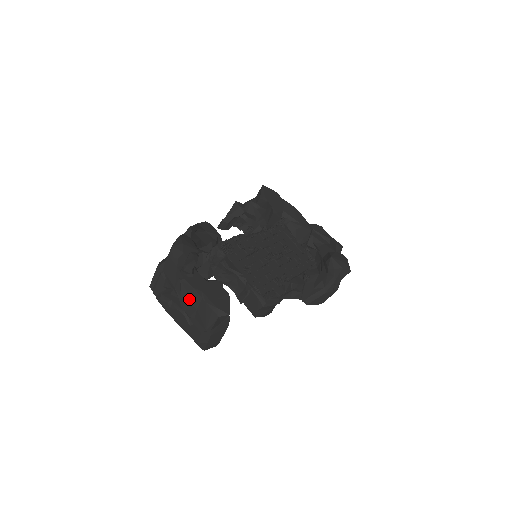
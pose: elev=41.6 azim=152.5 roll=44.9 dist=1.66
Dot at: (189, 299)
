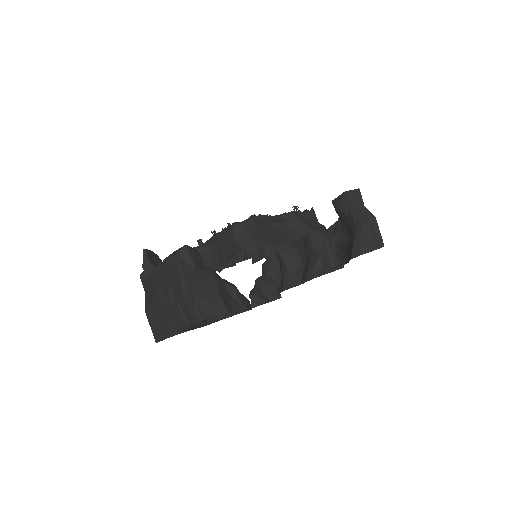
Dot at: (158, 282)
